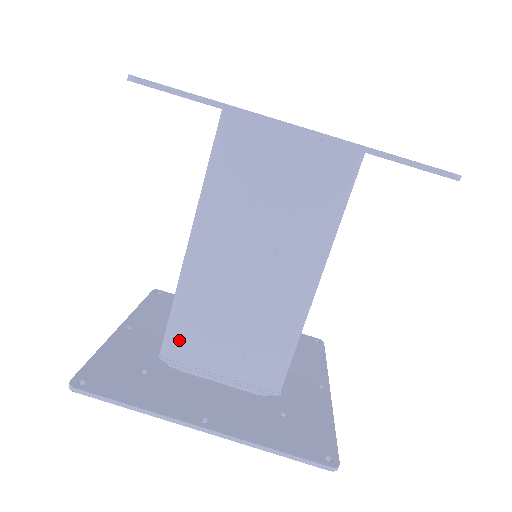
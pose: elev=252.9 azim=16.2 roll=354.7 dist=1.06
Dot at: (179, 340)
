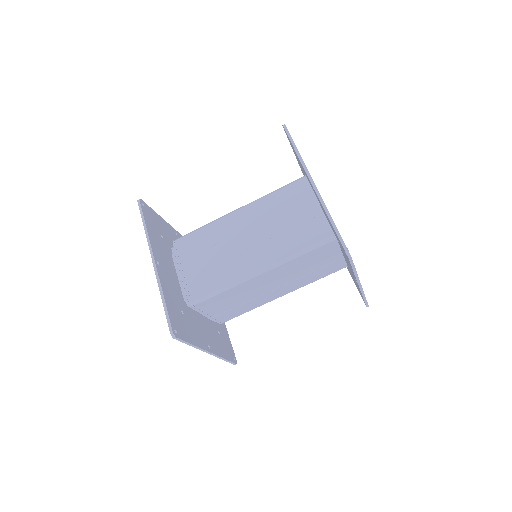
Dot at: (188, 240)
